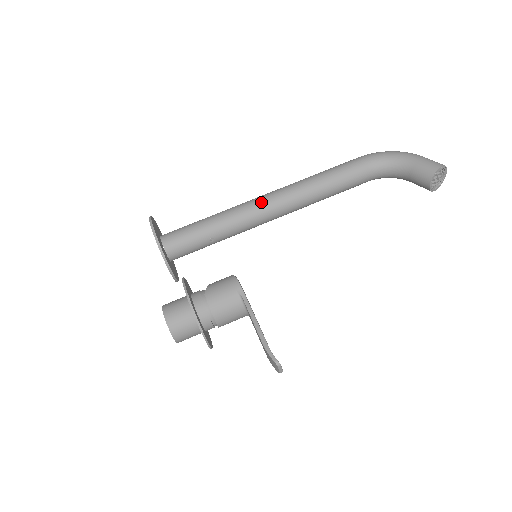
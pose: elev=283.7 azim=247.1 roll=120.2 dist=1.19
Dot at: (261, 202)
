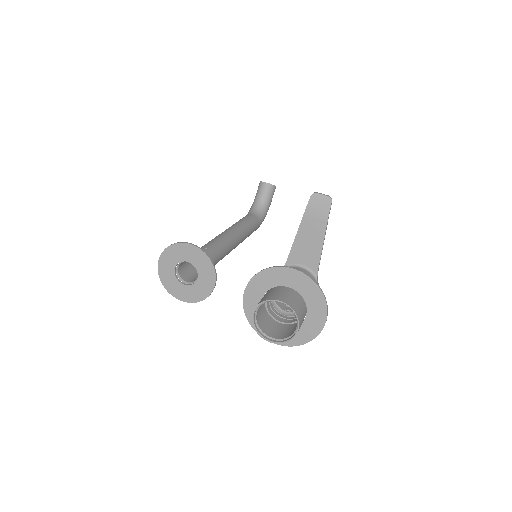
Dot at: occluded
